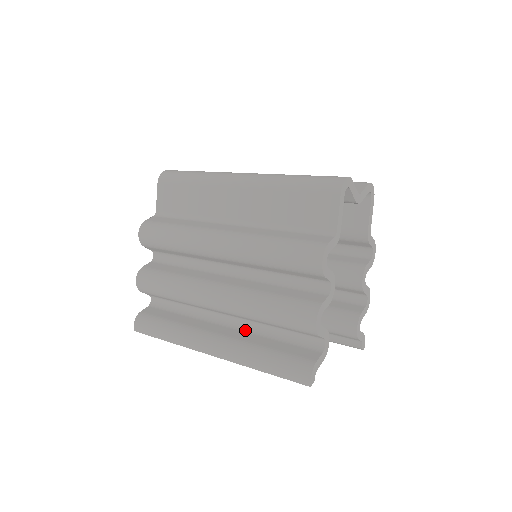
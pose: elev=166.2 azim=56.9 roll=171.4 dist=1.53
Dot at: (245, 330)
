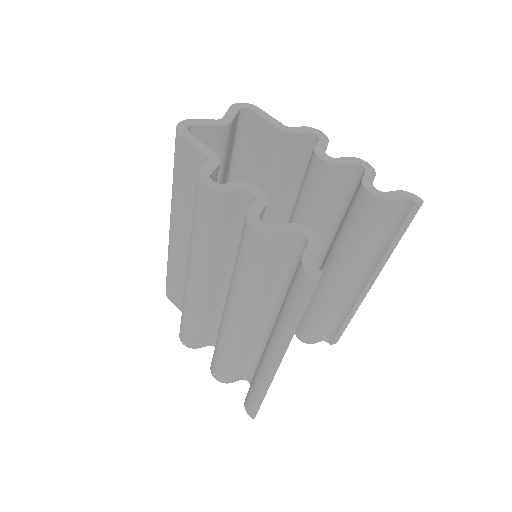
Dot at: occluded
